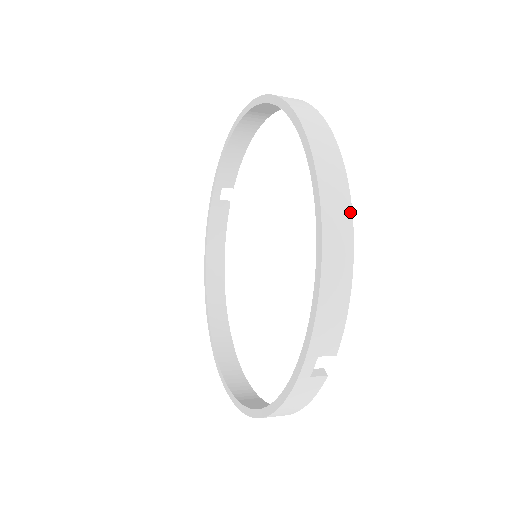
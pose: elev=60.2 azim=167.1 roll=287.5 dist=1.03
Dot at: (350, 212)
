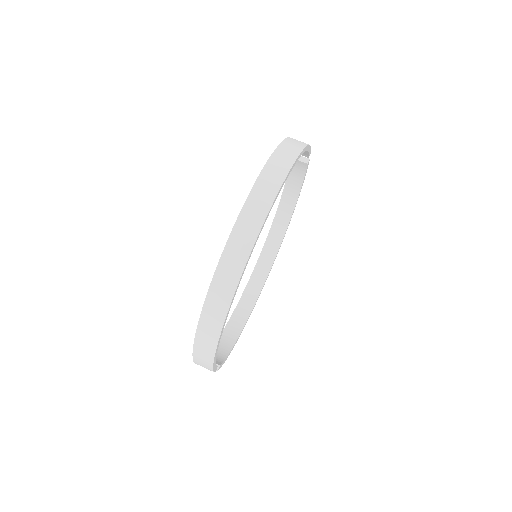
Dot at: (217, 340)
